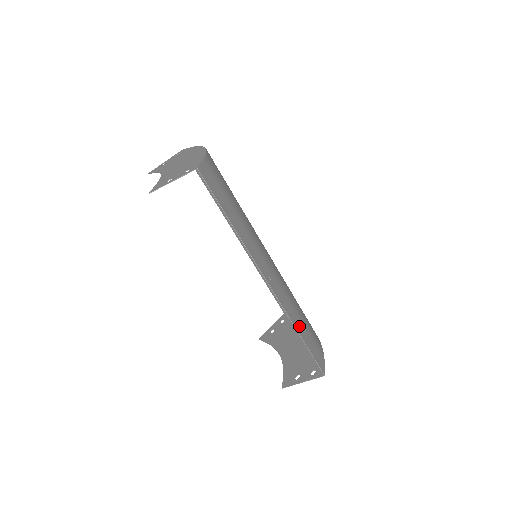
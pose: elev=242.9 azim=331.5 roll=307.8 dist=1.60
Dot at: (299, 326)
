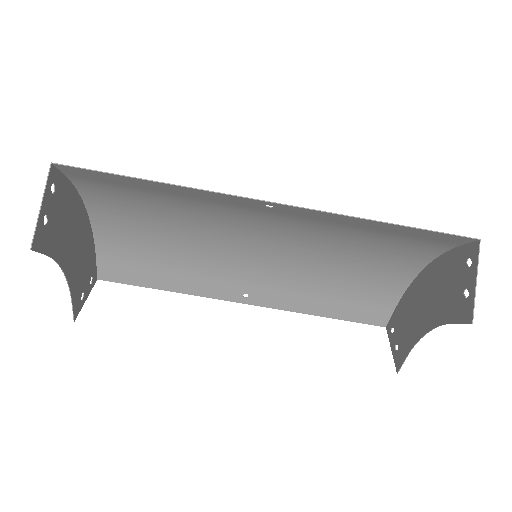
Dot at: (372, 225)
